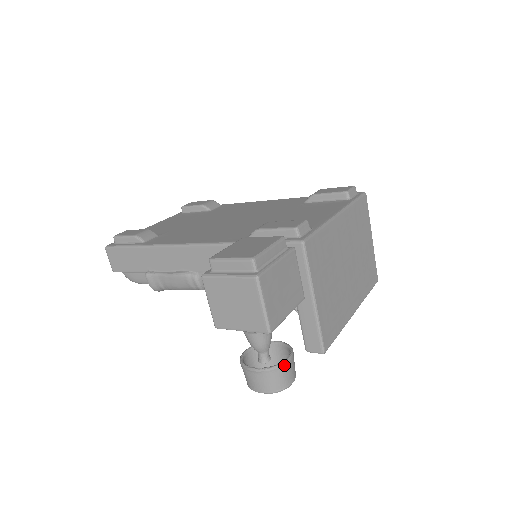
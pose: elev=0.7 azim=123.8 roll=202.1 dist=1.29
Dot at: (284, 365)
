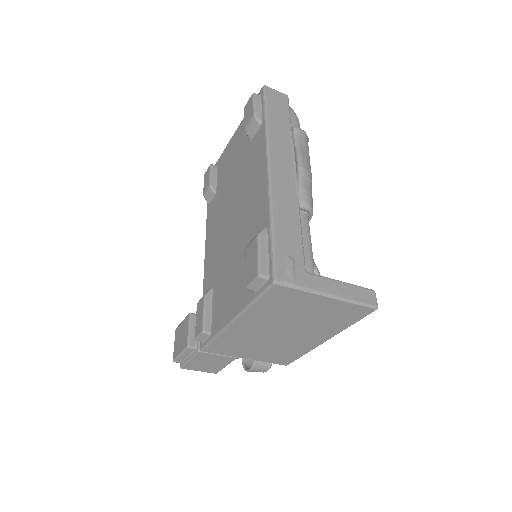
Dot at: (248, 371)
